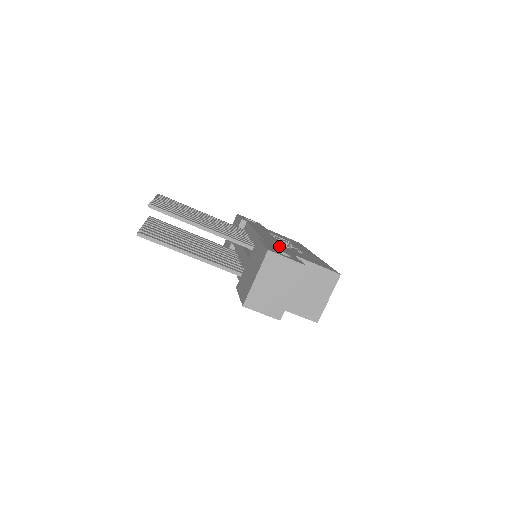
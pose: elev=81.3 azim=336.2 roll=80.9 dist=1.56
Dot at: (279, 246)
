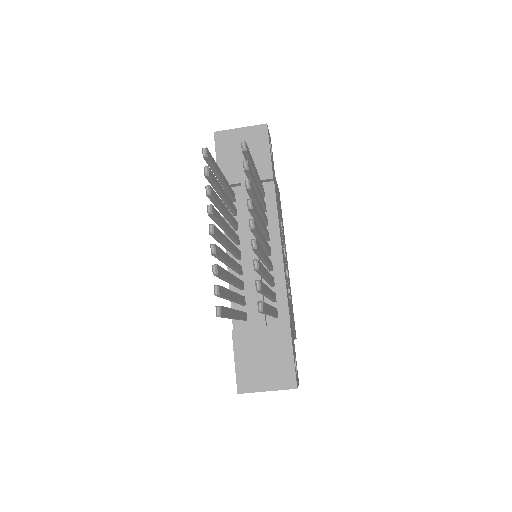
Dot at: occluded
